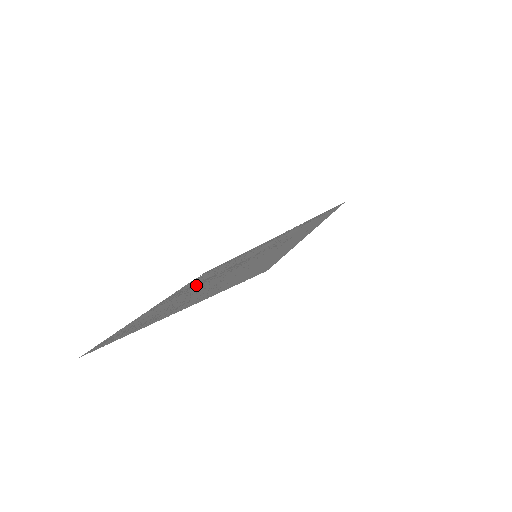
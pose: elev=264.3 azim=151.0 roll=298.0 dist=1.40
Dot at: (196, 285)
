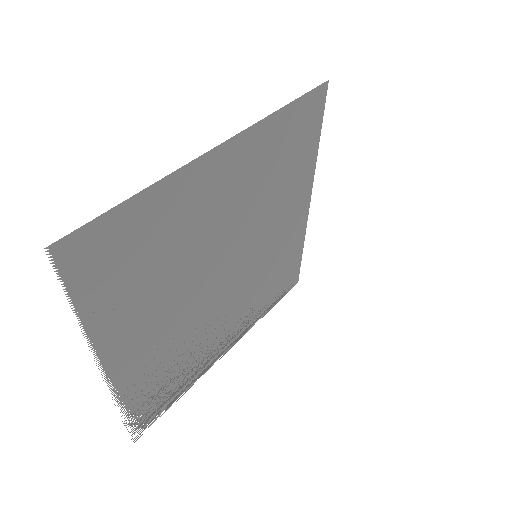
Dot at: (181, 315)
